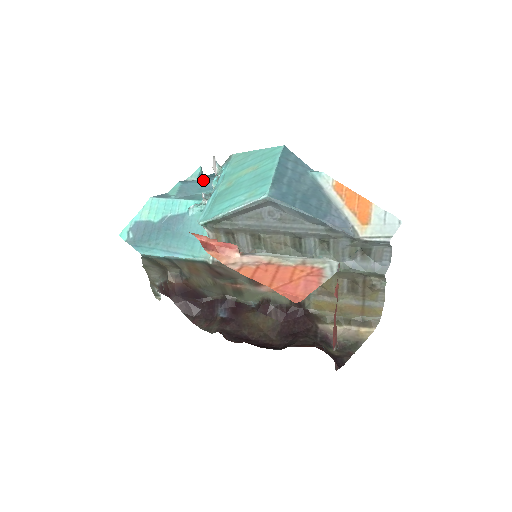
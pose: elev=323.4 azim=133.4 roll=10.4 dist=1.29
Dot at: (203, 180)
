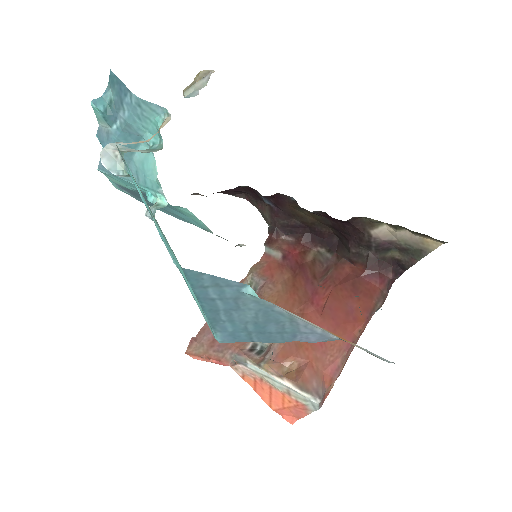
Dot at: (117, 125)
